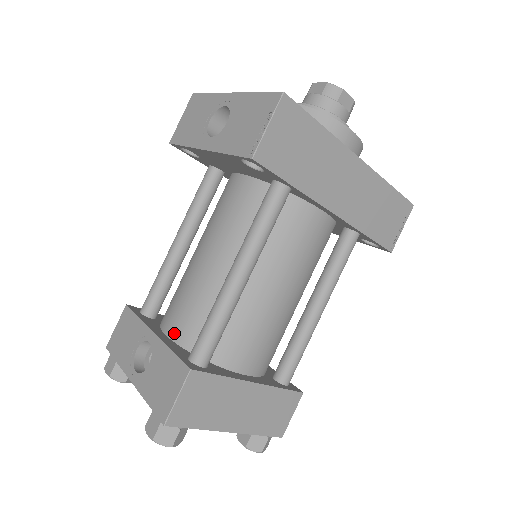
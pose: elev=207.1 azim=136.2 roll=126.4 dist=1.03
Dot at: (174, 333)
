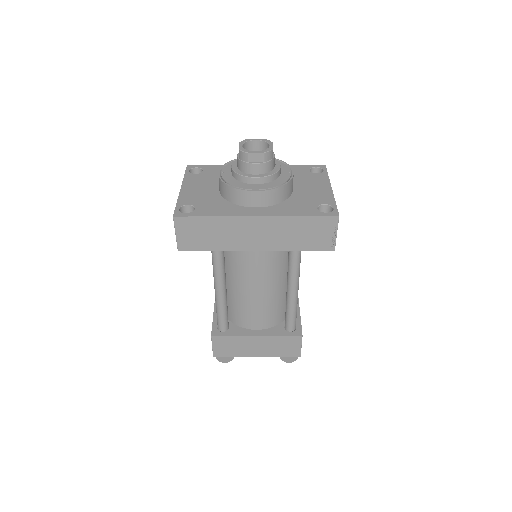
Dot at: occluded
